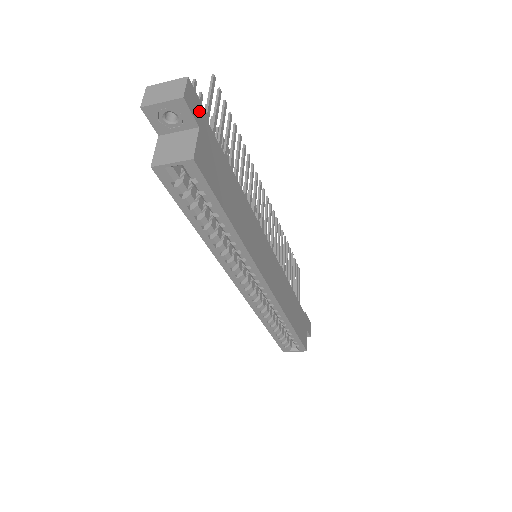
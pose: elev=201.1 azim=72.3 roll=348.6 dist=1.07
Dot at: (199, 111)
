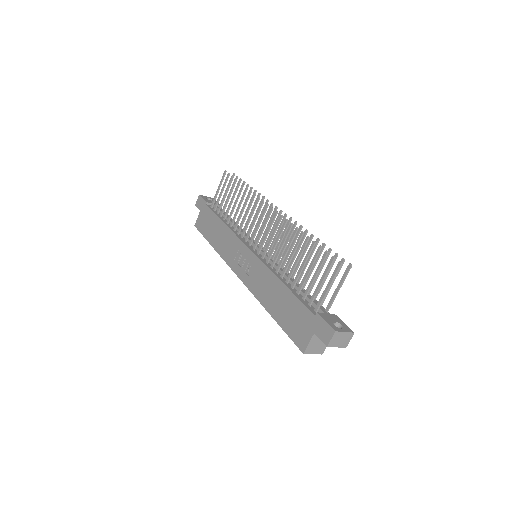
Dot at: occluded
